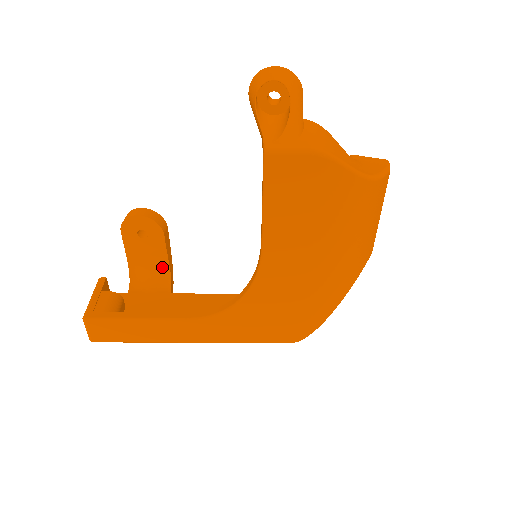
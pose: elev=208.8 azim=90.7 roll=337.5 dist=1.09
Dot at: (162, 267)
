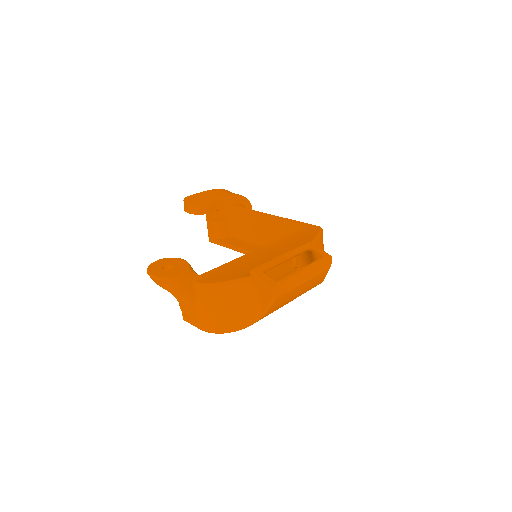
Dot at: occluded
